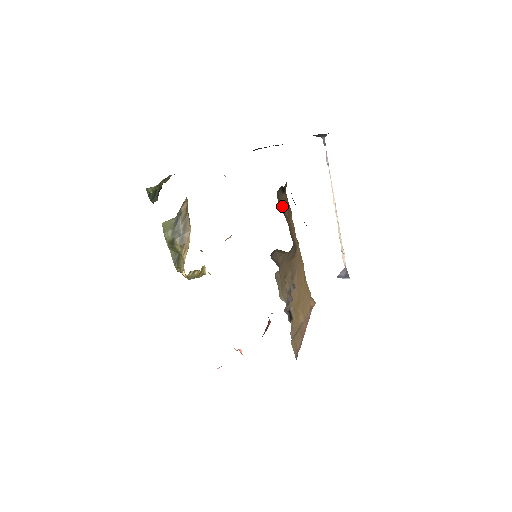
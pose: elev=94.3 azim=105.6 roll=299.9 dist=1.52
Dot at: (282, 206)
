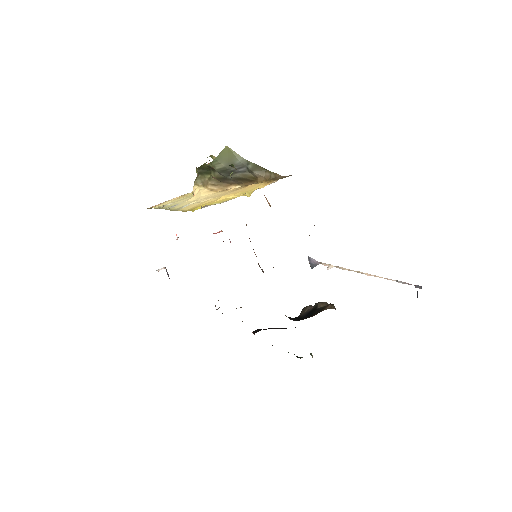
Dot at: occluded
